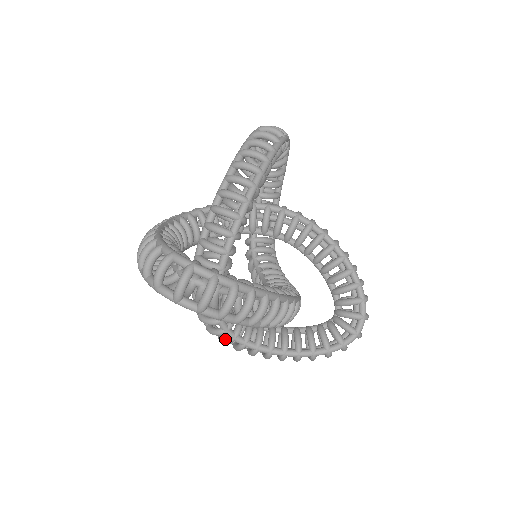
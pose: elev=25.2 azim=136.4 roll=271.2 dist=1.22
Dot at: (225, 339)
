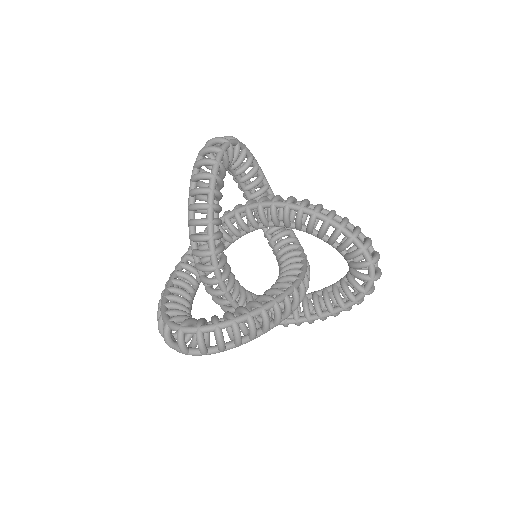
Dot at: occluded
